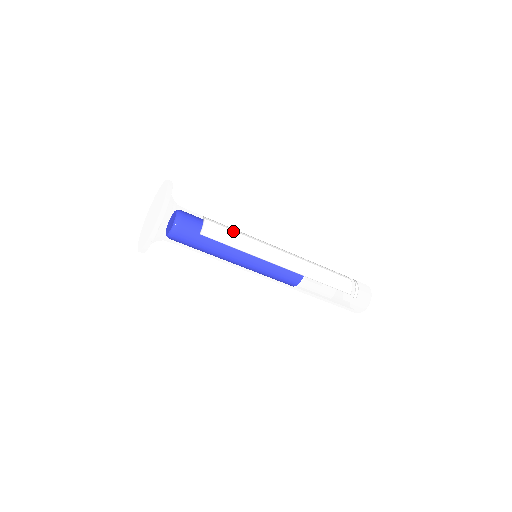
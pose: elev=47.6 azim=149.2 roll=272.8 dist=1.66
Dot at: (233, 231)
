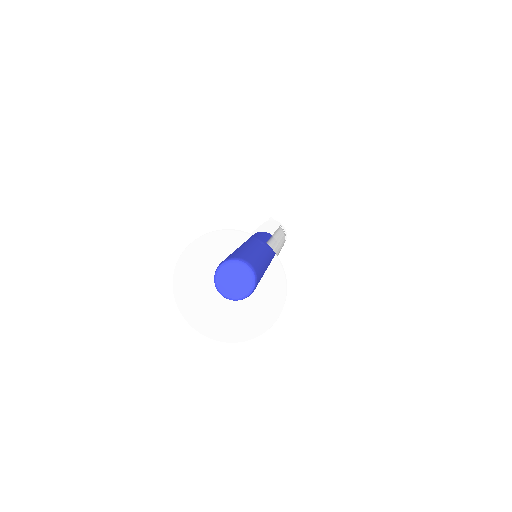
Dot at: occluded
